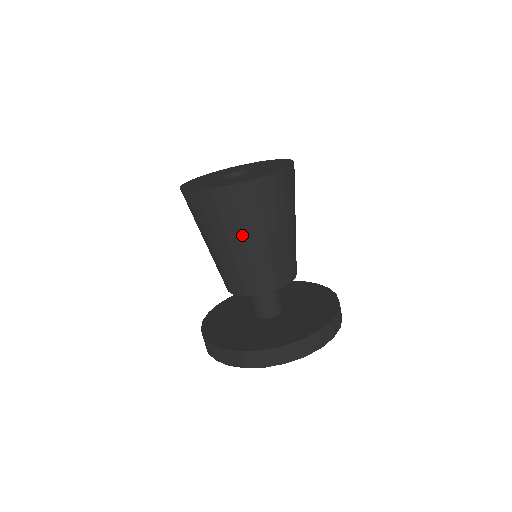
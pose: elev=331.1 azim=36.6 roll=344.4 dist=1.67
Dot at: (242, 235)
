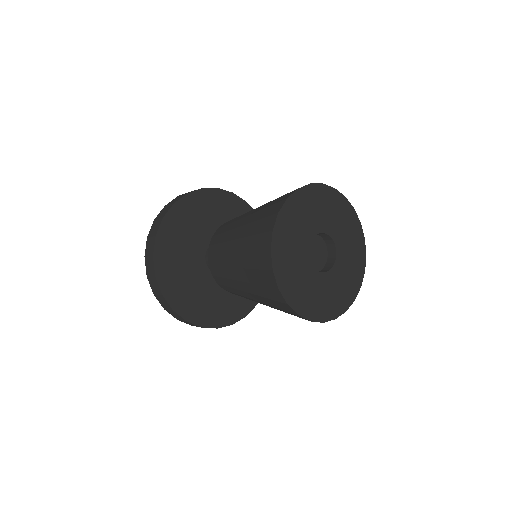
Dot at: occluded
